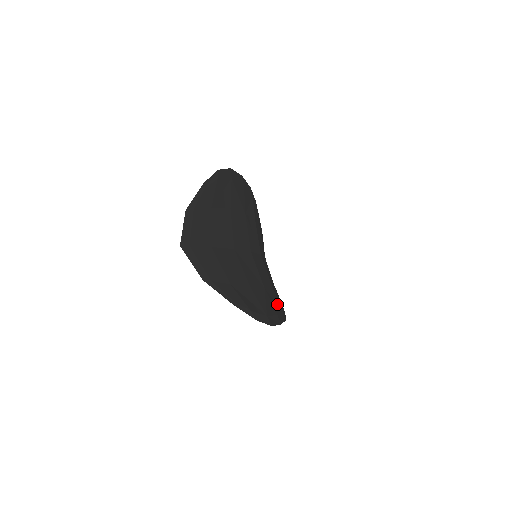
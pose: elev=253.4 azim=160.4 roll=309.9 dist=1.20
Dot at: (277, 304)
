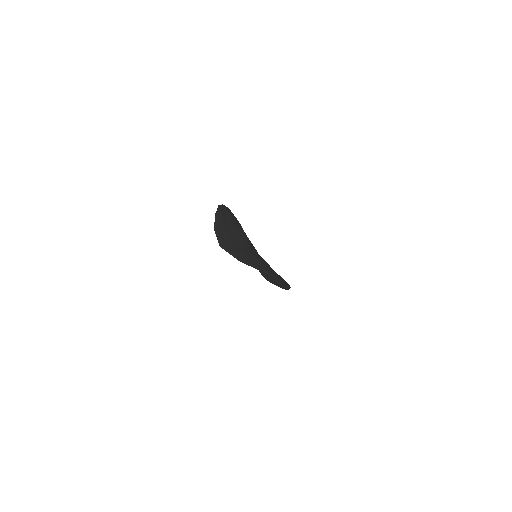
Dot at: occluded
